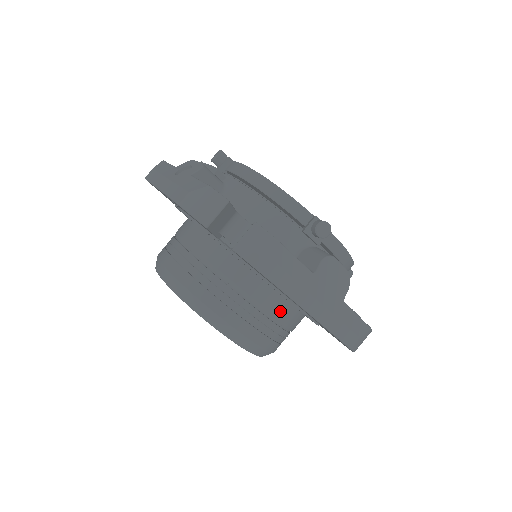
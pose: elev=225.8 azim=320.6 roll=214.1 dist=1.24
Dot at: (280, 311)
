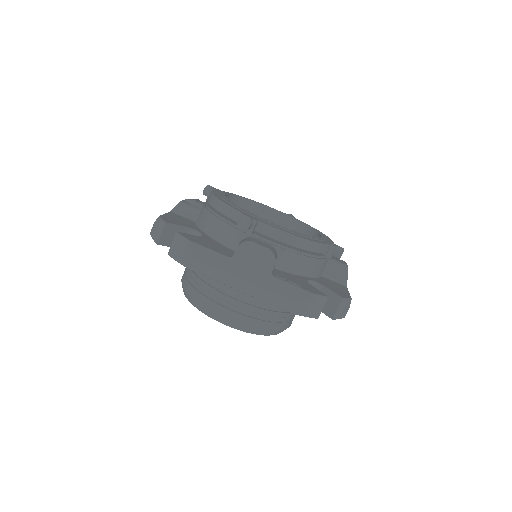
Dot at: occluded
